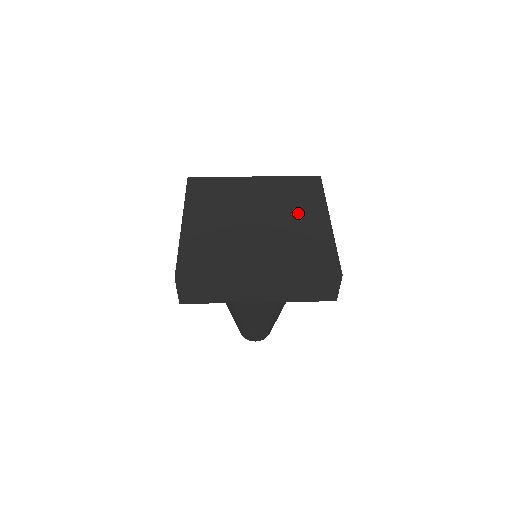
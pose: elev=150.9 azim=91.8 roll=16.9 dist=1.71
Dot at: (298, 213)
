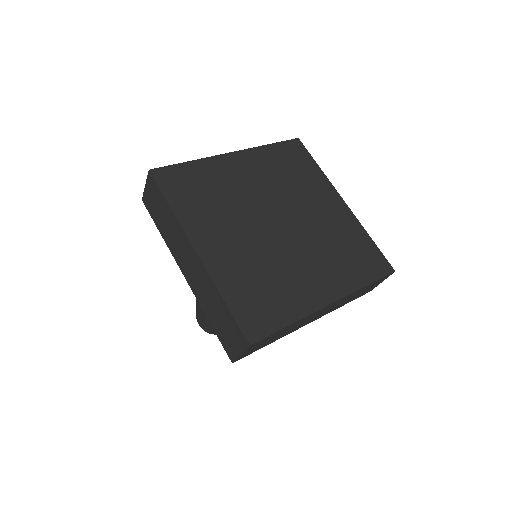
Dot at: (311, 200)
